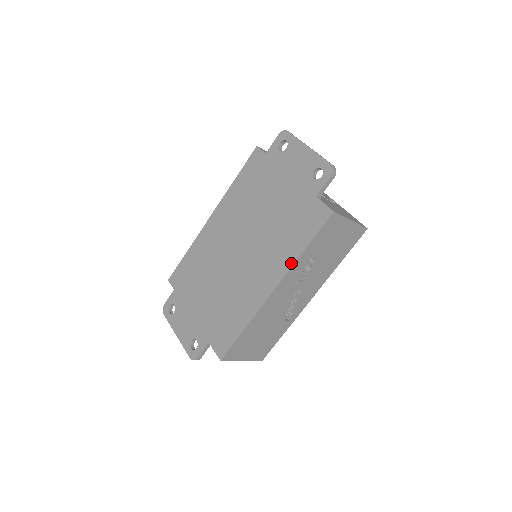
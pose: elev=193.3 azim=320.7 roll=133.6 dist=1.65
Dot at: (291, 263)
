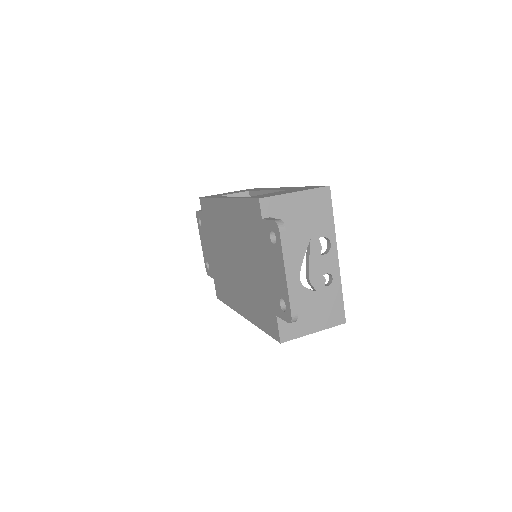
Dot at: (253, 322)
